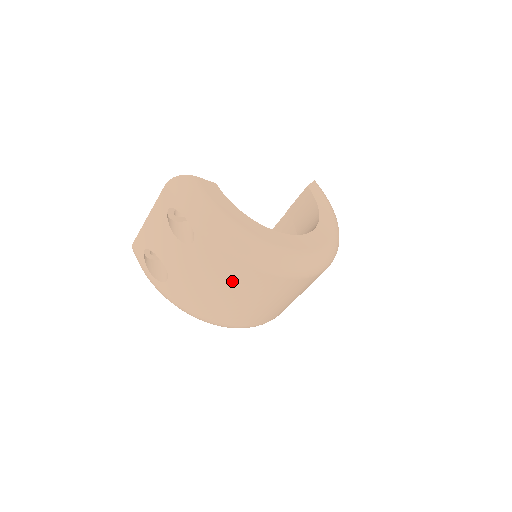
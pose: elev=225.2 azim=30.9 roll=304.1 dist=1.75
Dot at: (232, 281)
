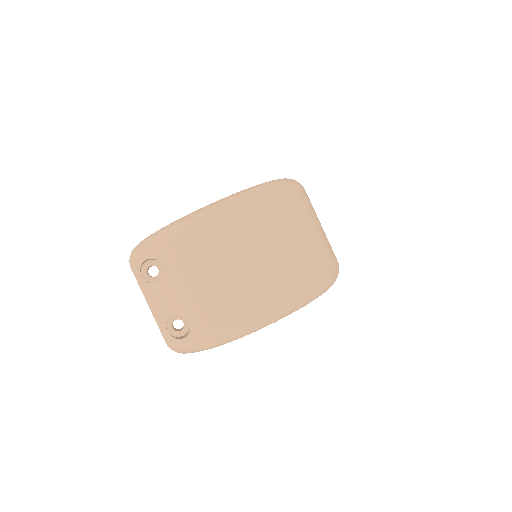
Dot at: (211, 256)
